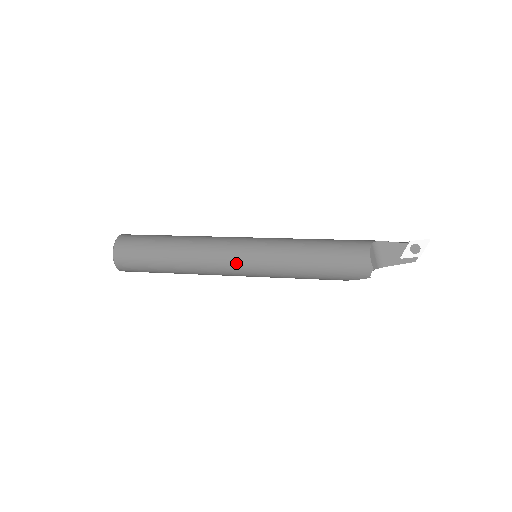
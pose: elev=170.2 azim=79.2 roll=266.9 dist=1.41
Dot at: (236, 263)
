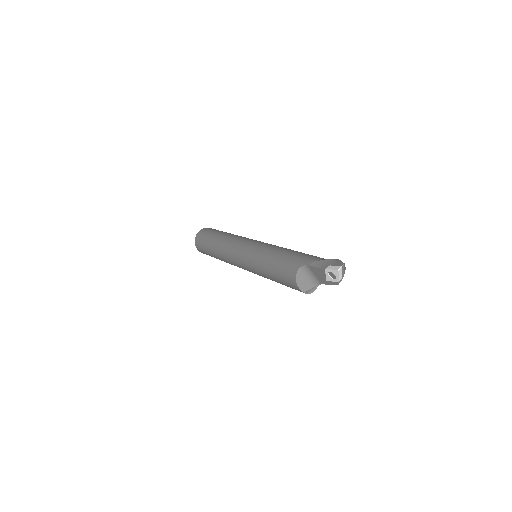
Dot at: (241, 267)
